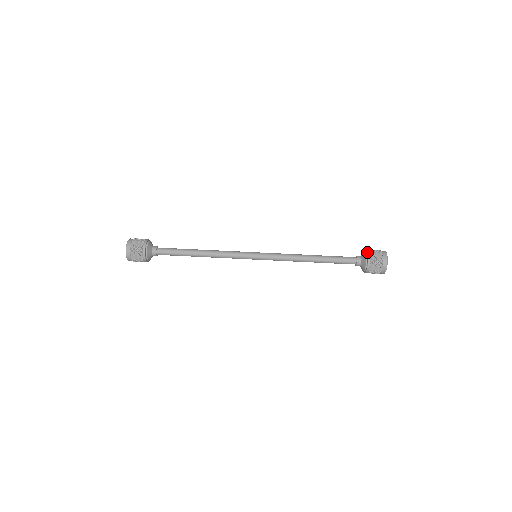
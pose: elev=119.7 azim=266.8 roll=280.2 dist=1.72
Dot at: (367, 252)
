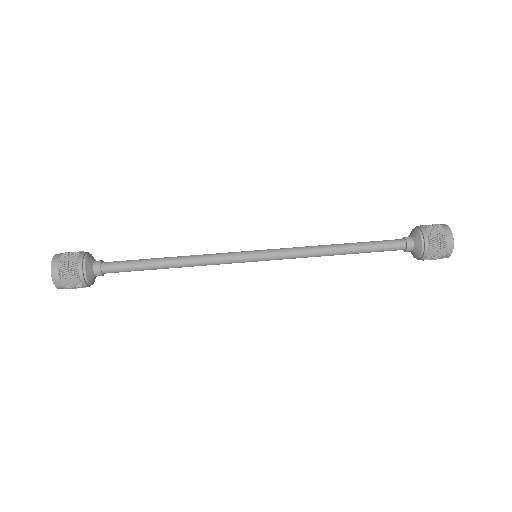
Dot at: (423, 233)
